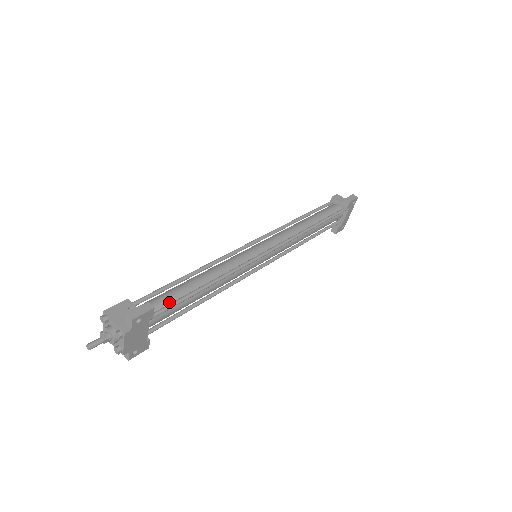
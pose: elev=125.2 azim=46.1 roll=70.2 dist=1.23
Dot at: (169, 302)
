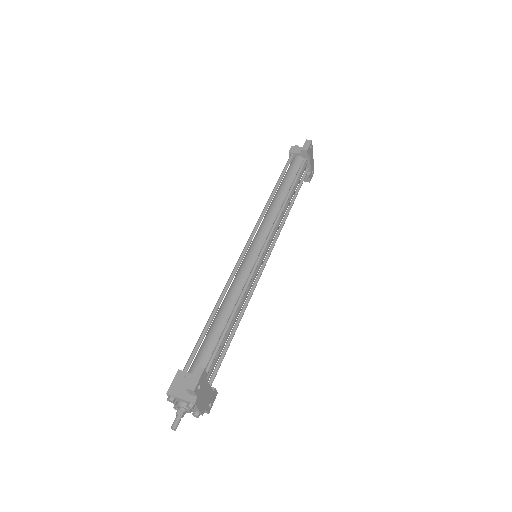
Dot at: (211, 350)
